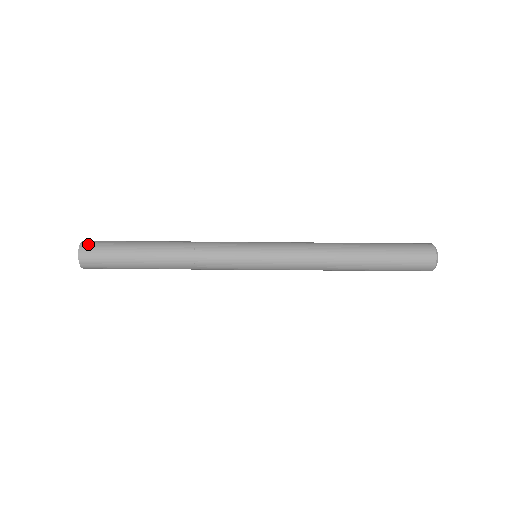
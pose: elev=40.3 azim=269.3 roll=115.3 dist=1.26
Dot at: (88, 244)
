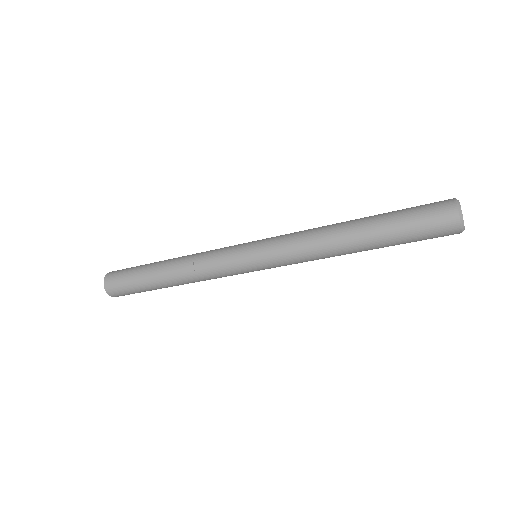
Dot at: (114, 271)
